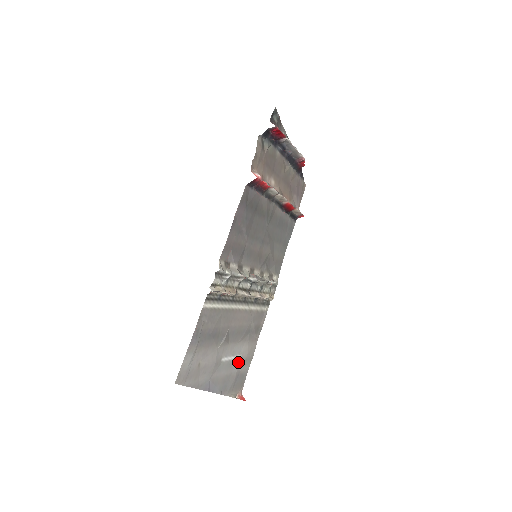
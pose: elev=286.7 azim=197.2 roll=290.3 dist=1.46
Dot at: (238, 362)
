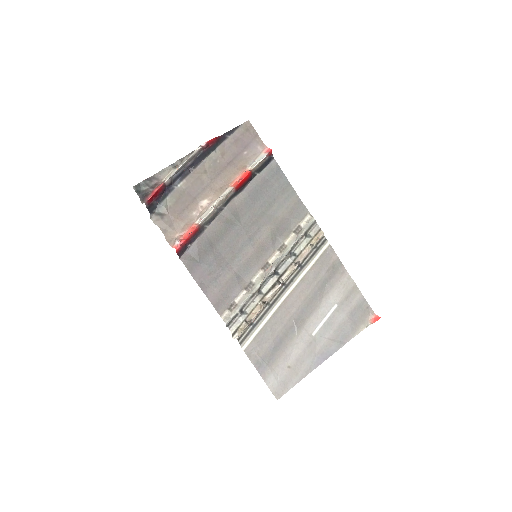
Dot at: (338, 310)
